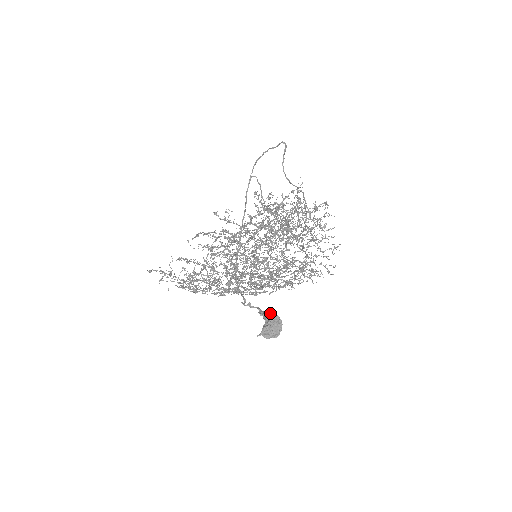
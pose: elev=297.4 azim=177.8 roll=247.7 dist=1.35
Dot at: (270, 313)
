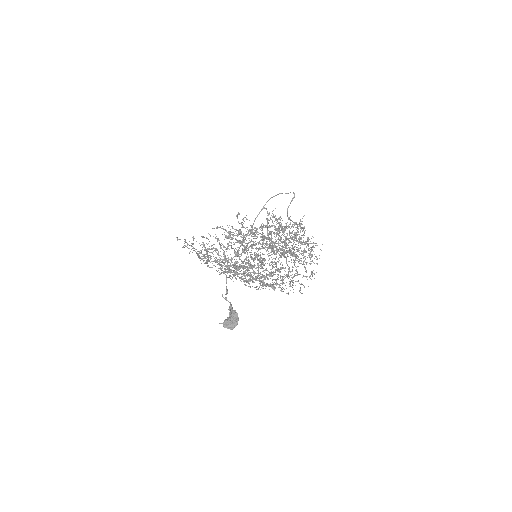
Dot at: occluded
